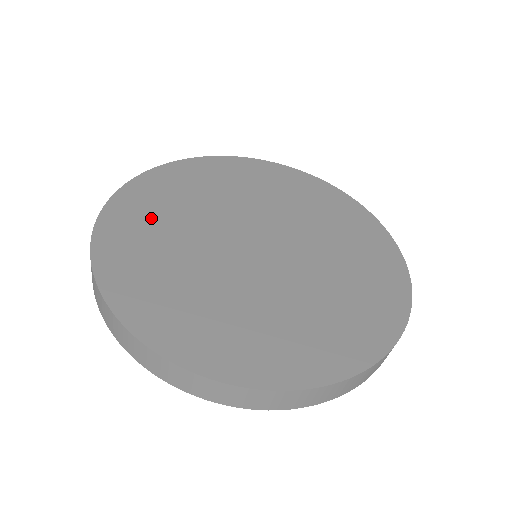
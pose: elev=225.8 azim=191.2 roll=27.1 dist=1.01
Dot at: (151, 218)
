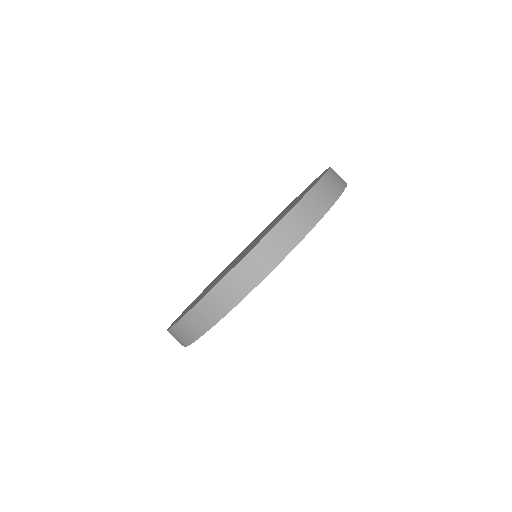
Dot at: occluded
